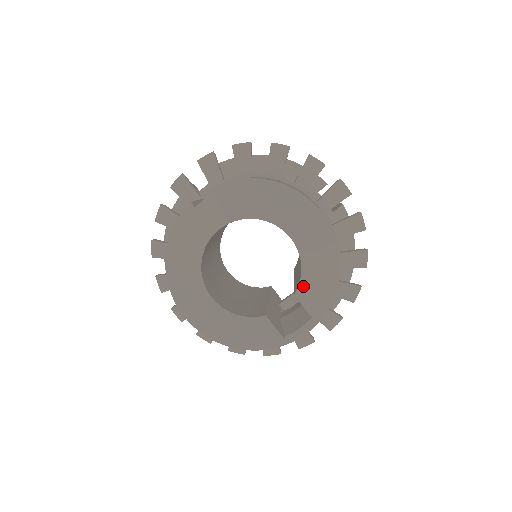
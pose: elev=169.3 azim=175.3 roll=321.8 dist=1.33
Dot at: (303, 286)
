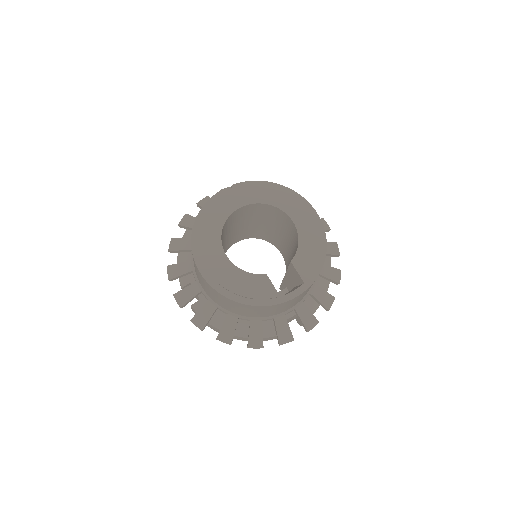
Dot at: (298, 256)
